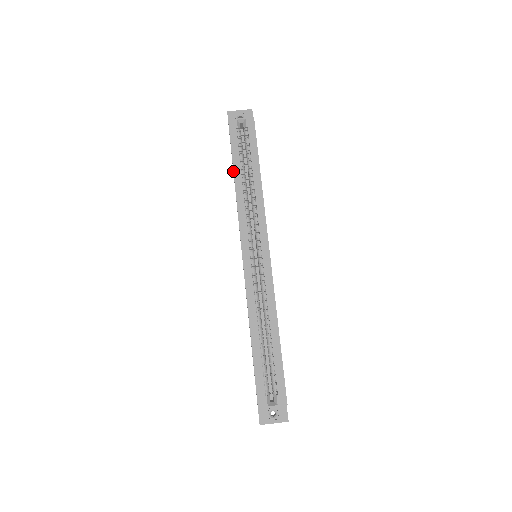
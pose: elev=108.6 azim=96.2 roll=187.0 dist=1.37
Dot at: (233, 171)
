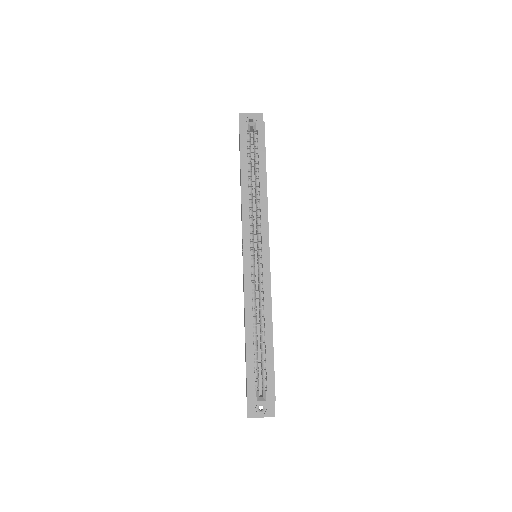
Dot at: (240, 172)
